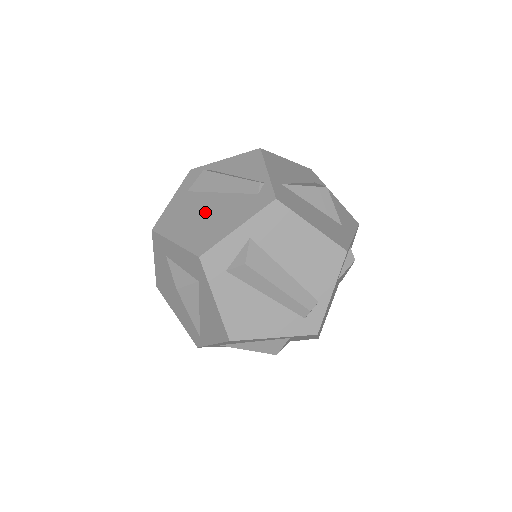
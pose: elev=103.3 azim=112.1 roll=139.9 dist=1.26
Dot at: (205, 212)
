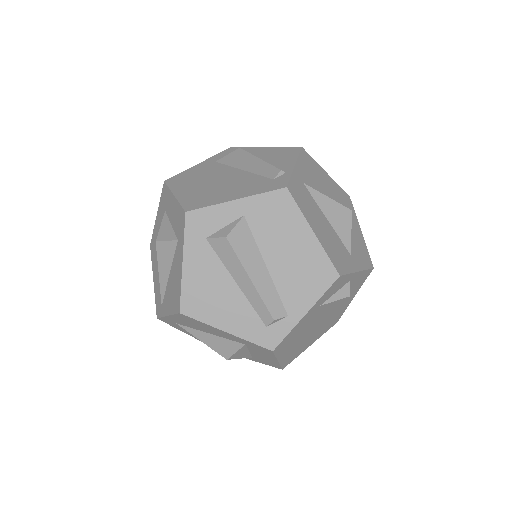
Dot at: (218, 180)
